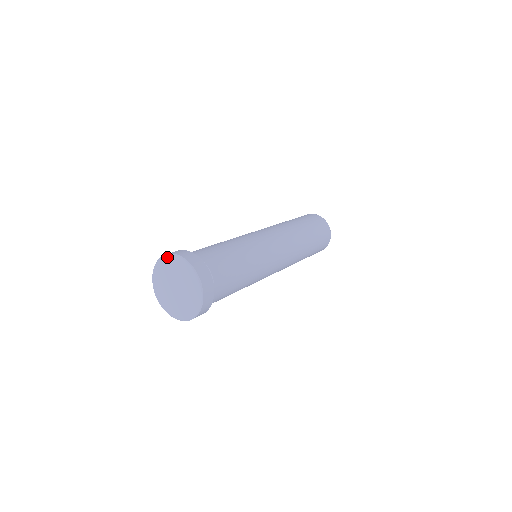
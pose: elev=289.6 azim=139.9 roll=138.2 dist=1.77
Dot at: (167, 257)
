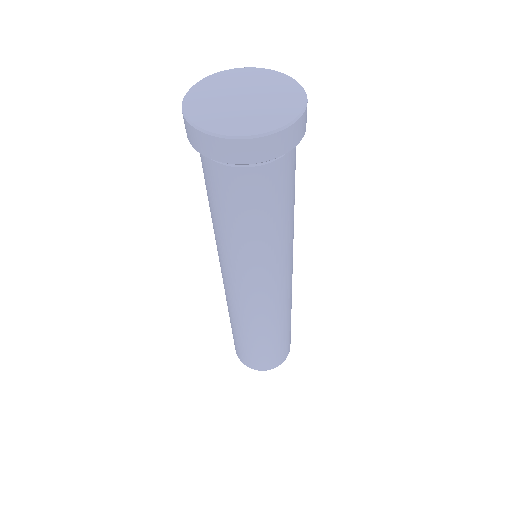
Dot at: (274, 72)
